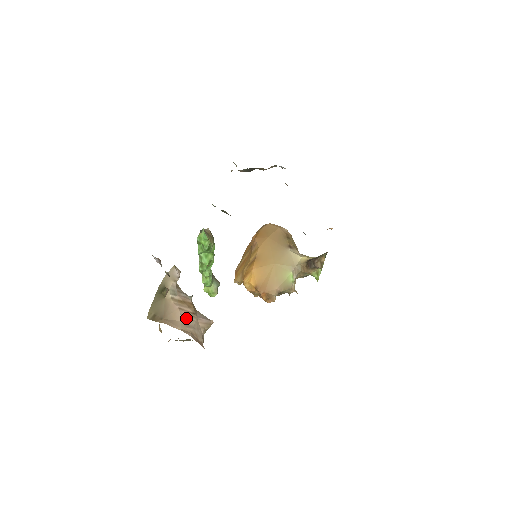
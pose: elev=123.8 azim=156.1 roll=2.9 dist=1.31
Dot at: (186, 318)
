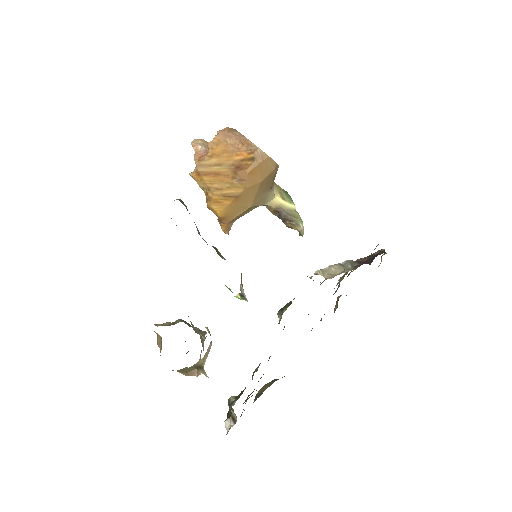
Dot at: (199, 360)
